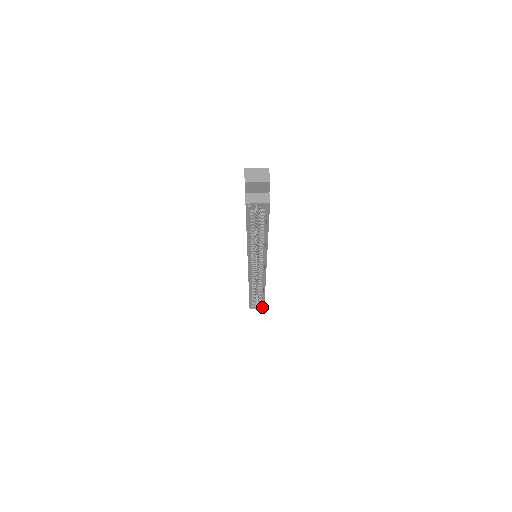
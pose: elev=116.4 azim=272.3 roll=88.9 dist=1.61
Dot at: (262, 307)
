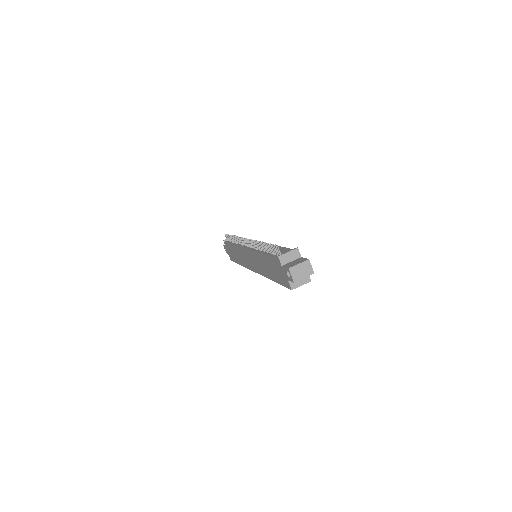
Dot at: occluded
